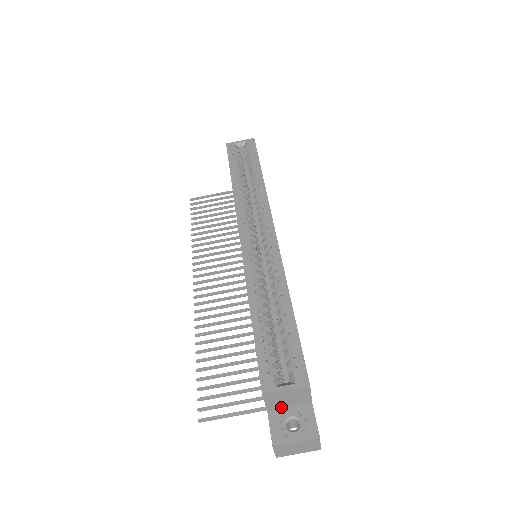
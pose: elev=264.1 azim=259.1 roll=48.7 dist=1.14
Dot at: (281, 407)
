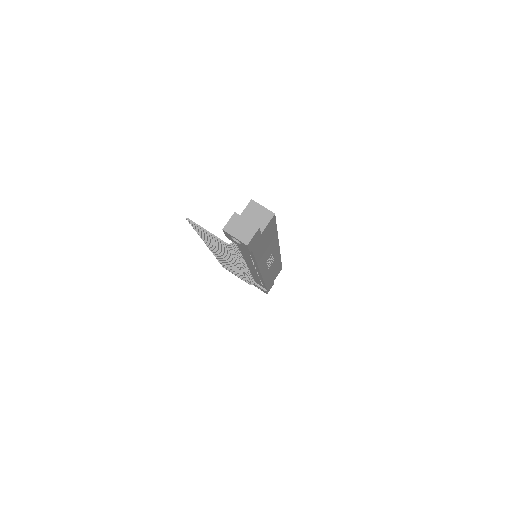
Dot at: occluded
